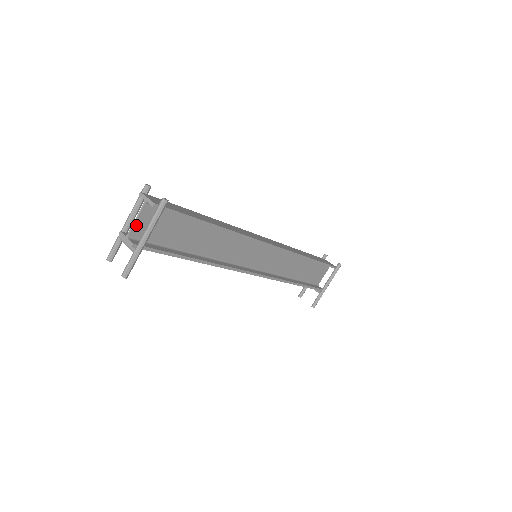
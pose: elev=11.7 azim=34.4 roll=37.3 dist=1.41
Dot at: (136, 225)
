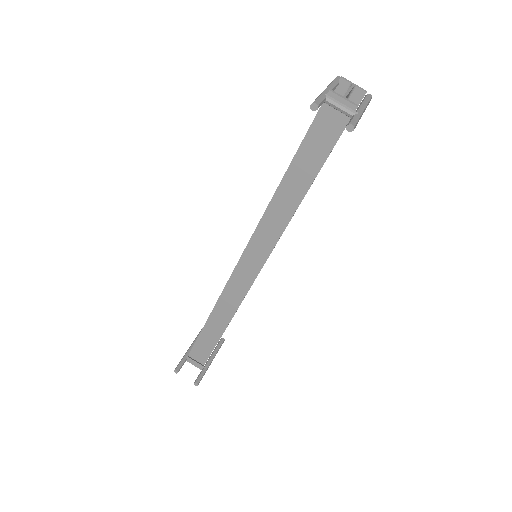
Dot at: occluded
